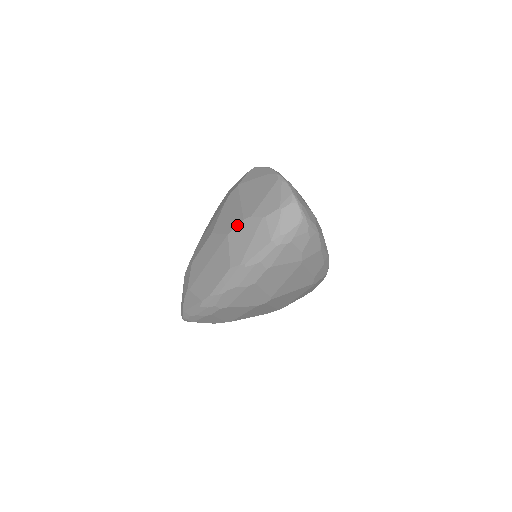
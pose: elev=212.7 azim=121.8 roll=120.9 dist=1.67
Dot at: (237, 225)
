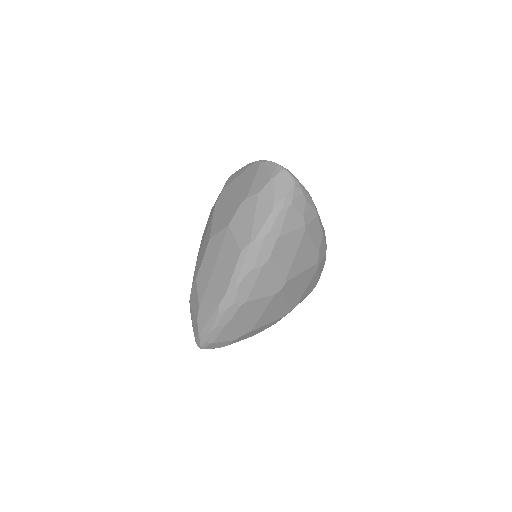
Dot at: (235, 212)
